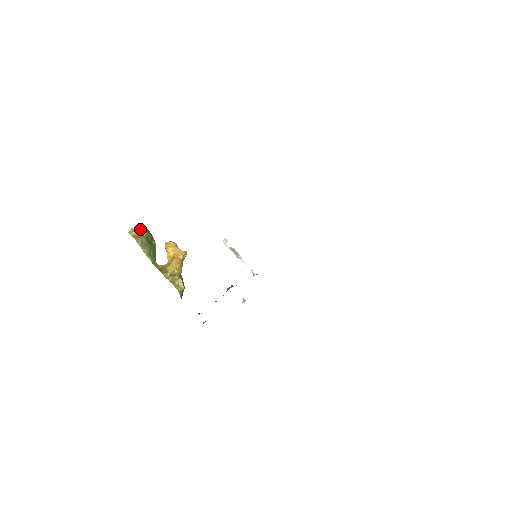
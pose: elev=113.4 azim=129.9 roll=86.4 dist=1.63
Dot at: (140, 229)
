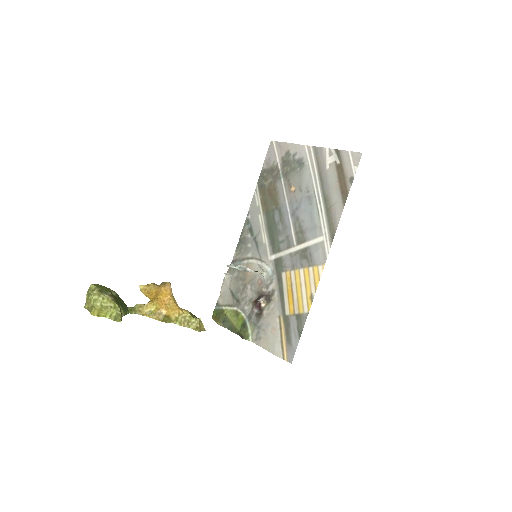
Dot at: (104, 301)
